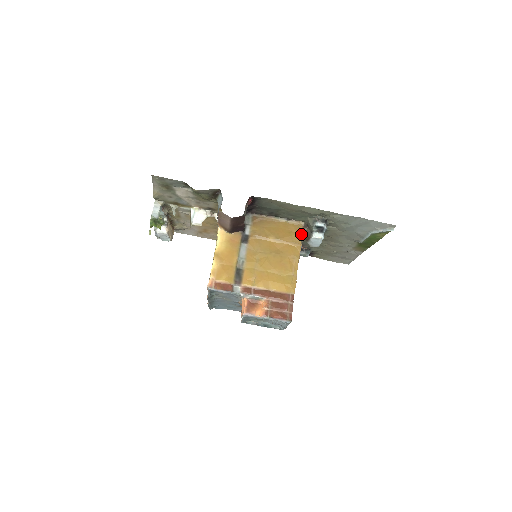
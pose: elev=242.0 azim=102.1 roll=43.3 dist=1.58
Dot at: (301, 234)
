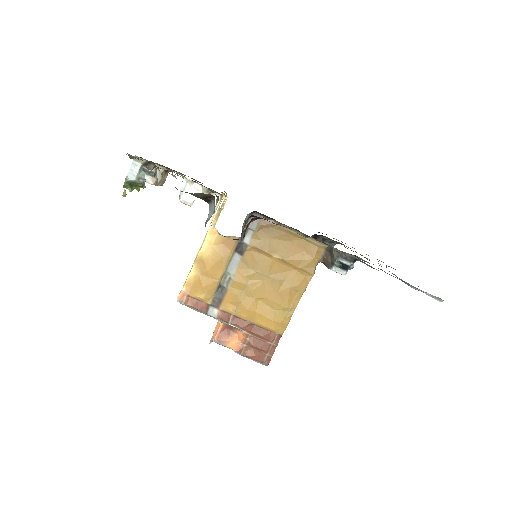
Dot at: (318, 260)
